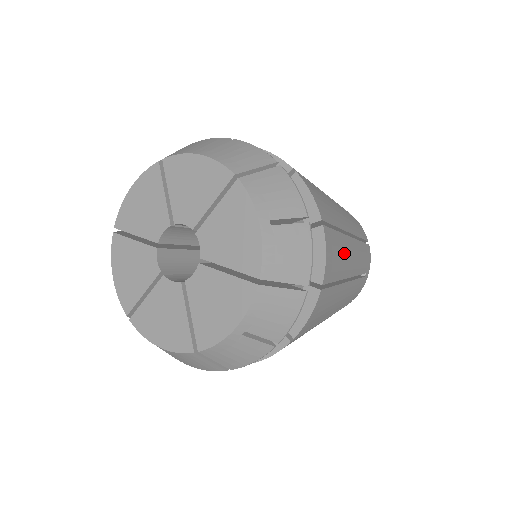
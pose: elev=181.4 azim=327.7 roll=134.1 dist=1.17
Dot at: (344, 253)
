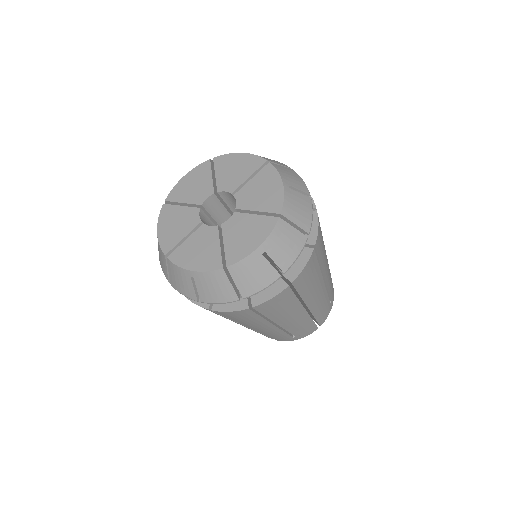
Dot at: occluded
